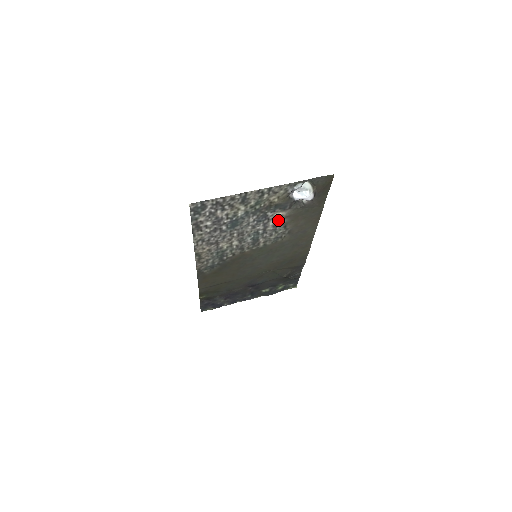
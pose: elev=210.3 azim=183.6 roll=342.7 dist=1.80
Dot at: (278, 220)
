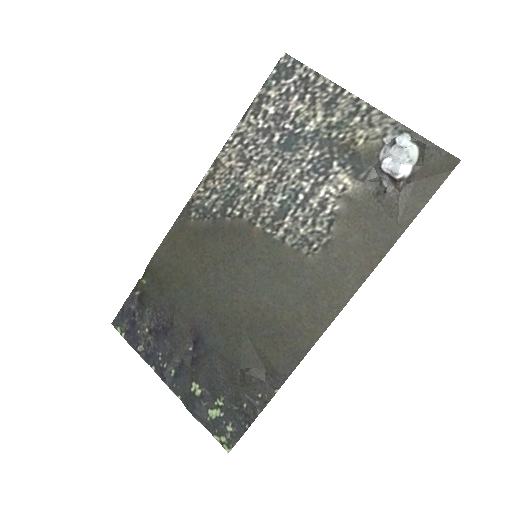
Dot at: (334, 195)
